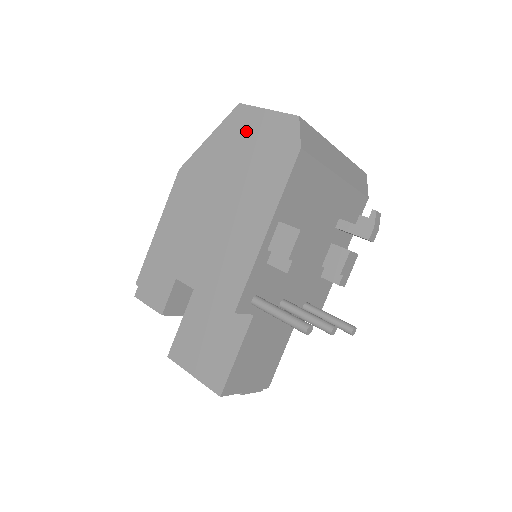
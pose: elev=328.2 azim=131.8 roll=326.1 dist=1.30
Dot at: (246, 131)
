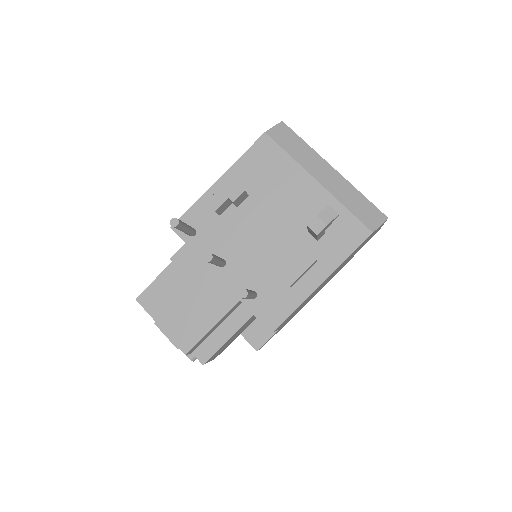
Dot at: occluded
